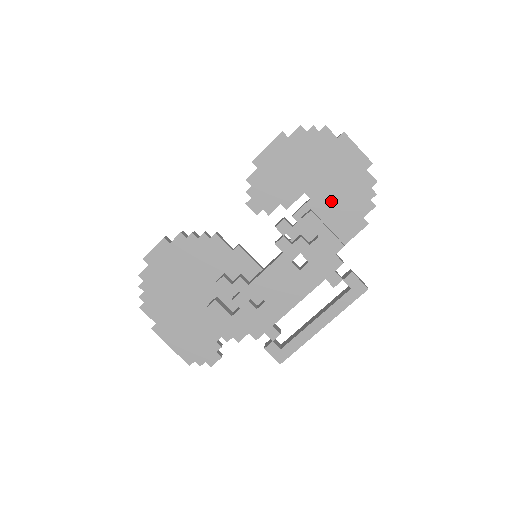
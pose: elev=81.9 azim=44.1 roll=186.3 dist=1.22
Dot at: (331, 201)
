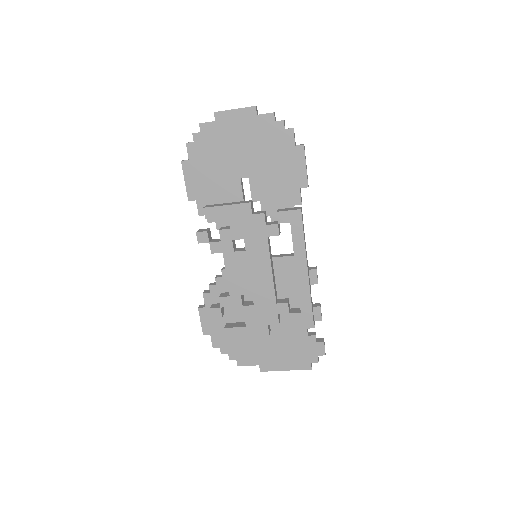
Dot at: (262, 162)
